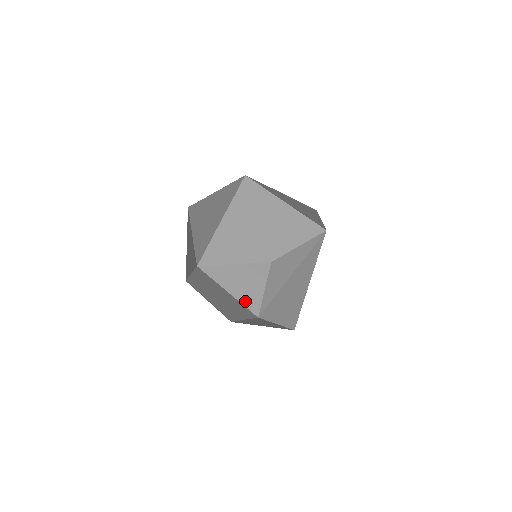
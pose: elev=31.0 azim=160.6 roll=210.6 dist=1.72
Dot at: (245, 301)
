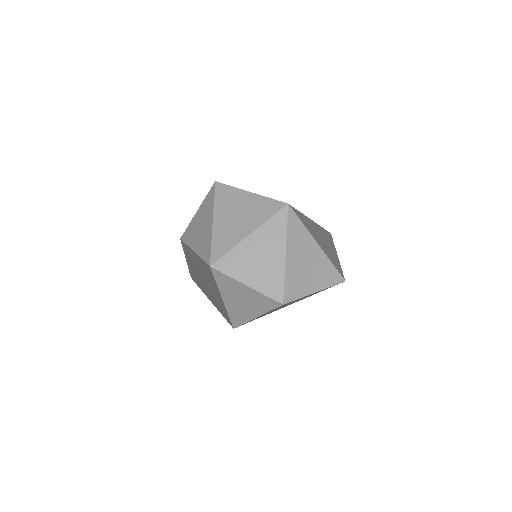
Dot at: (232, 311)
